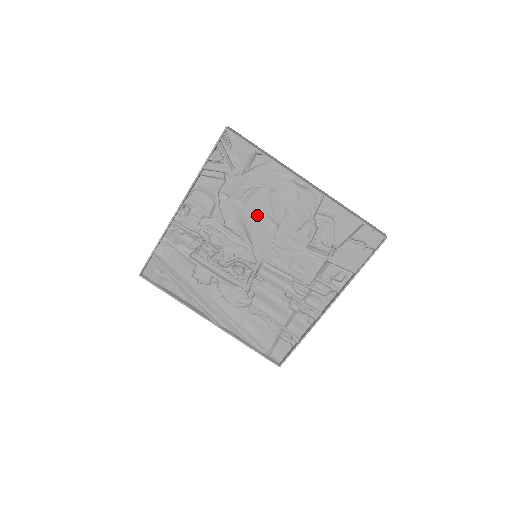
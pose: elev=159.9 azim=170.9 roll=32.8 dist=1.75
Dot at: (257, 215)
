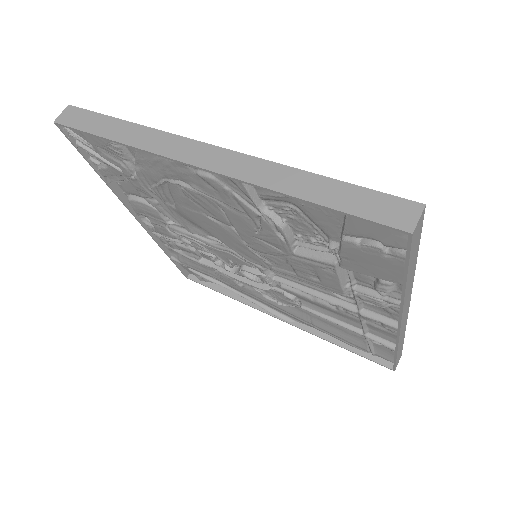
Dot at: (199, 218)
